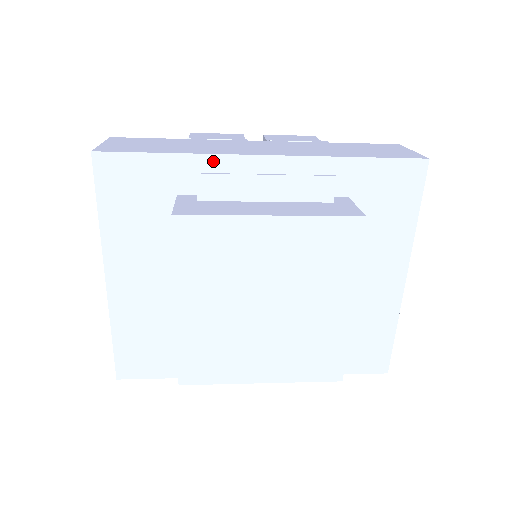
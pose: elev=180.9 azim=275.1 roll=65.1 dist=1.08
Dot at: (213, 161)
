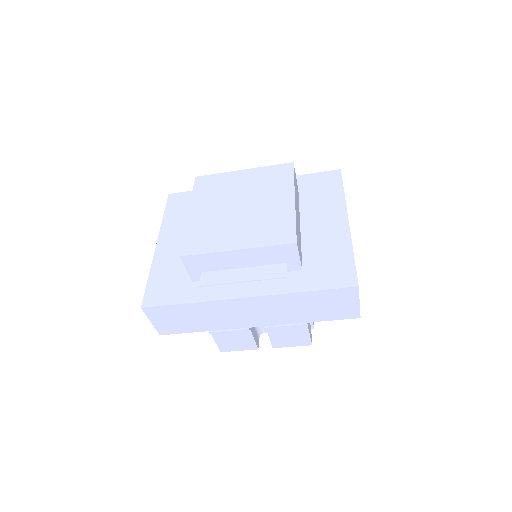
Dot at: occluded
